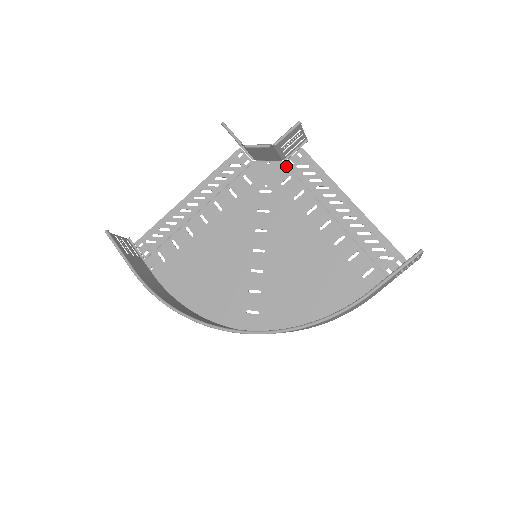
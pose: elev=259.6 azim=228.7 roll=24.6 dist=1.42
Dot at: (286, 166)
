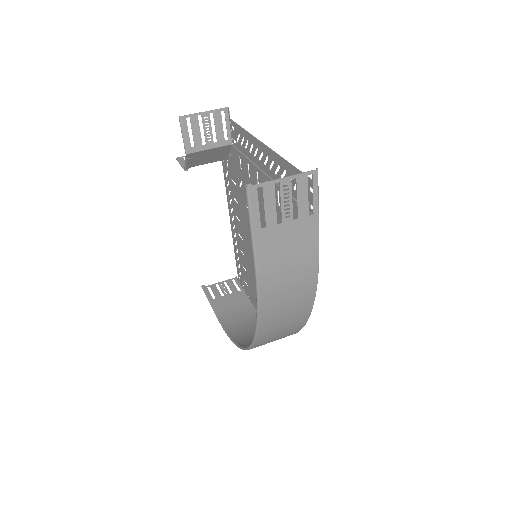
Dot at: (234, 148)
